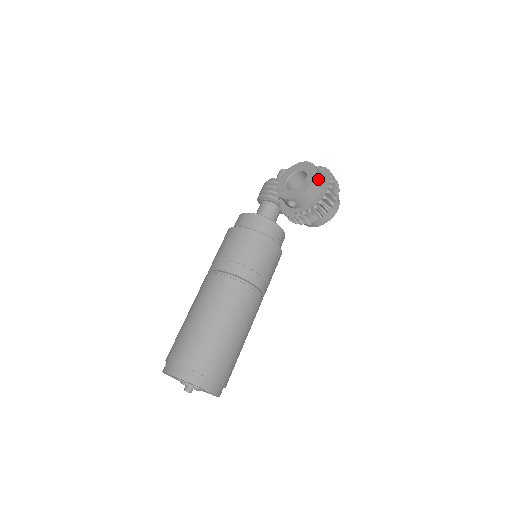
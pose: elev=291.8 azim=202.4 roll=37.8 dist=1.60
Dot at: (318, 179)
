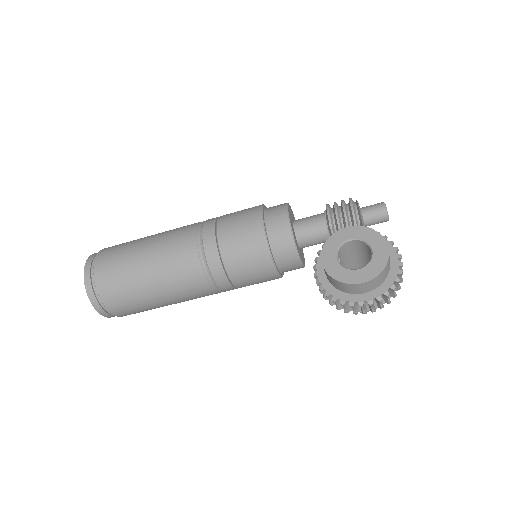
Dot at: (367, 285)
